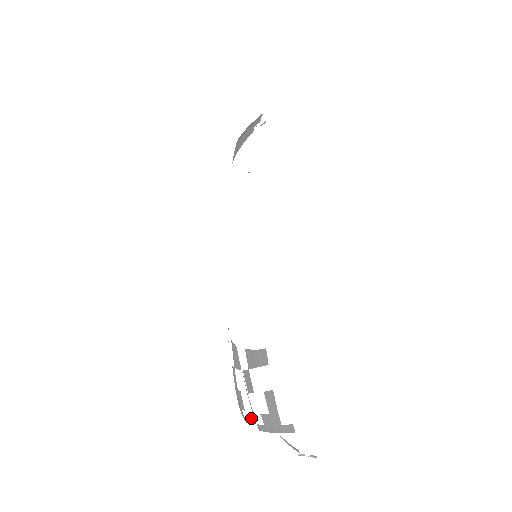
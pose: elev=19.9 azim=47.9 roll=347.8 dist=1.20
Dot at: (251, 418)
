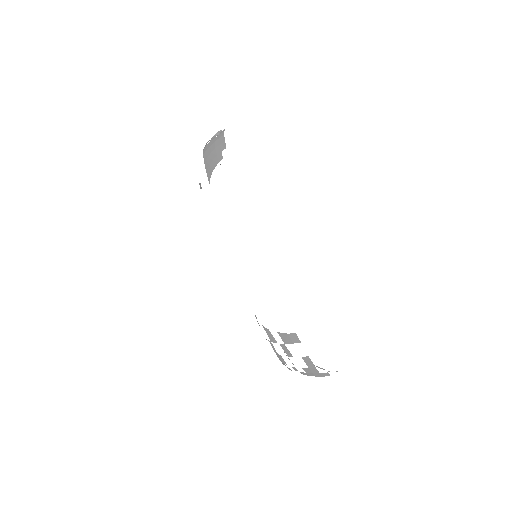
Dot at: (294, 369)
